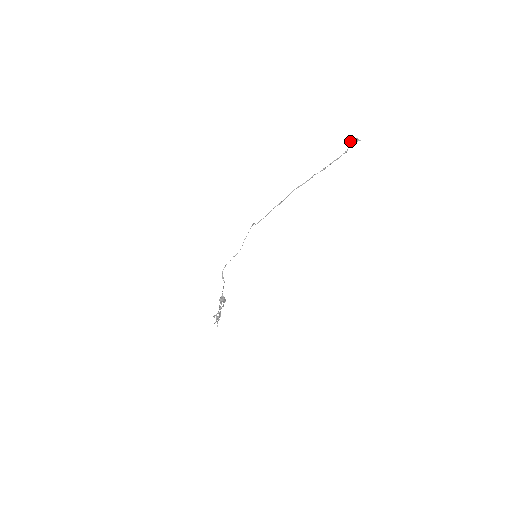
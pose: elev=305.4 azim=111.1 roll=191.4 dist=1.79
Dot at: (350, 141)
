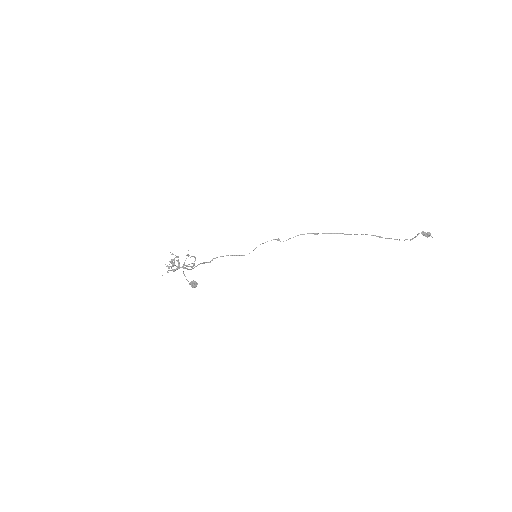
Dot at: occluded
